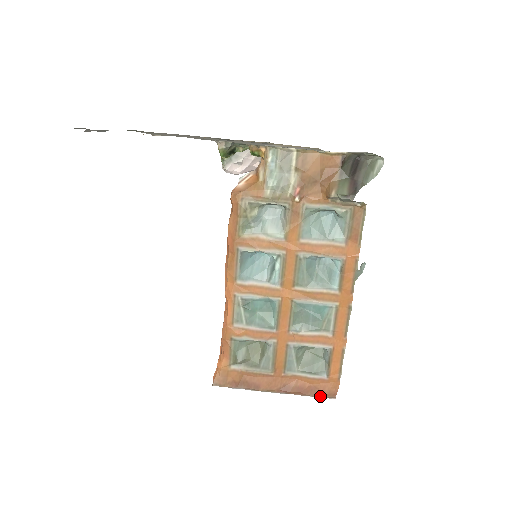
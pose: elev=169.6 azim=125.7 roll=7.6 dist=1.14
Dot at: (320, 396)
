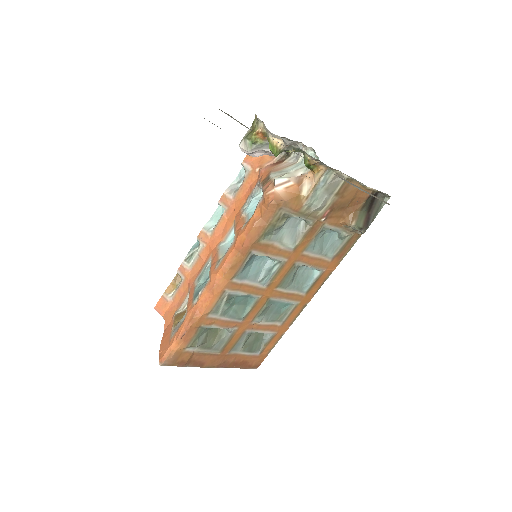
Dot at: (247, 368)
